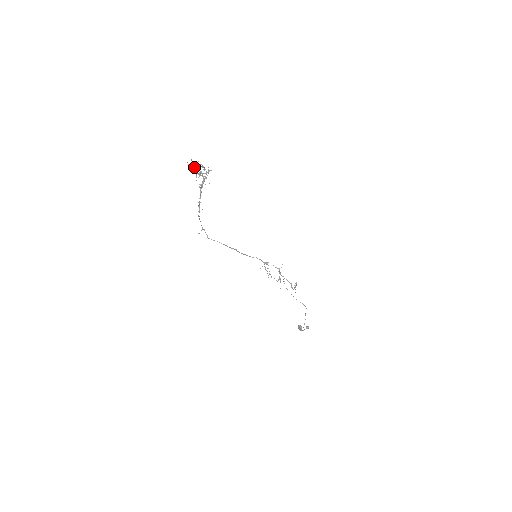
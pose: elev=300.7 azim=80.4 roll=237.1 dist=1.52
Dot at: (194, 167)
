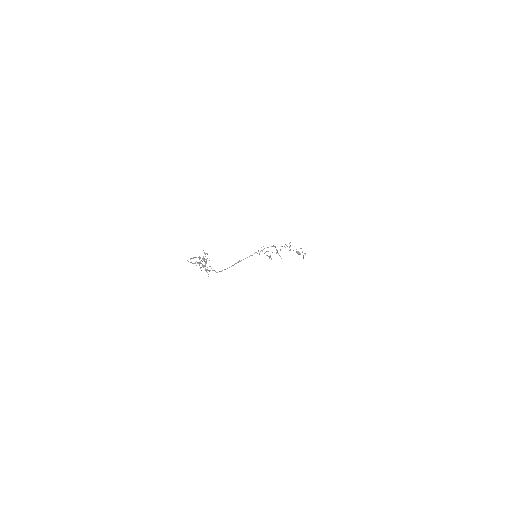
Dot at: (195, 263)
